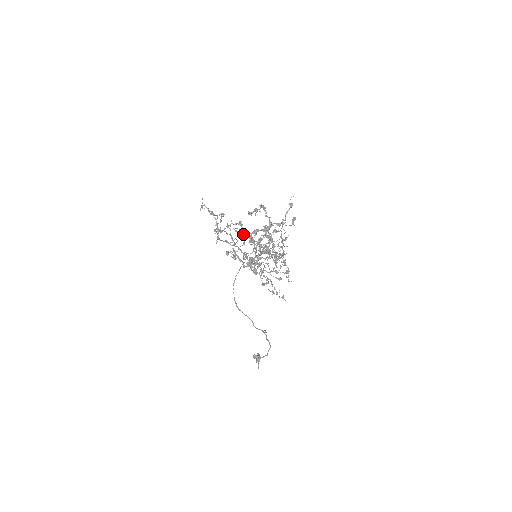
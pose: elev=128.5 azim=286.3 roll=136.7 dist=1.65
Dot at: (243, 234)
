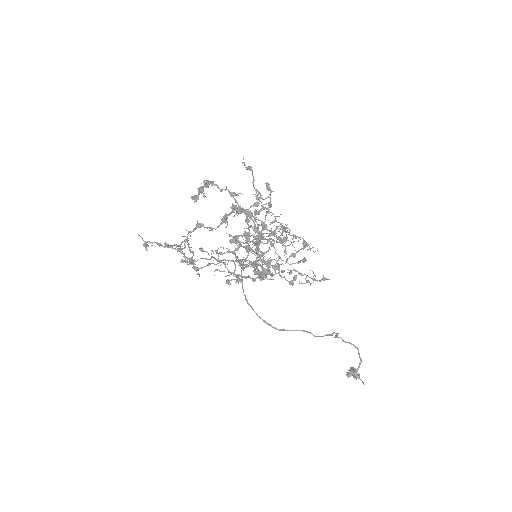
Dot at: occluded
